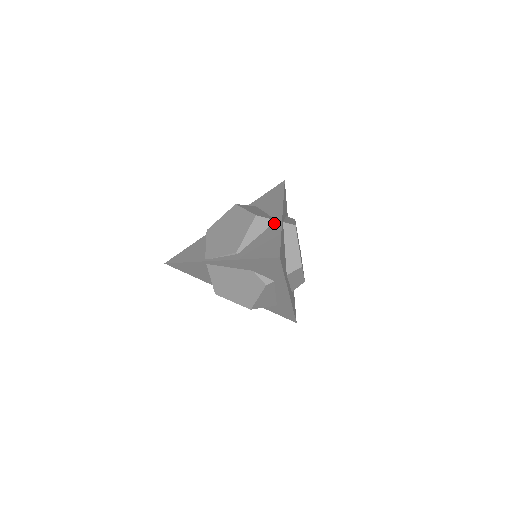
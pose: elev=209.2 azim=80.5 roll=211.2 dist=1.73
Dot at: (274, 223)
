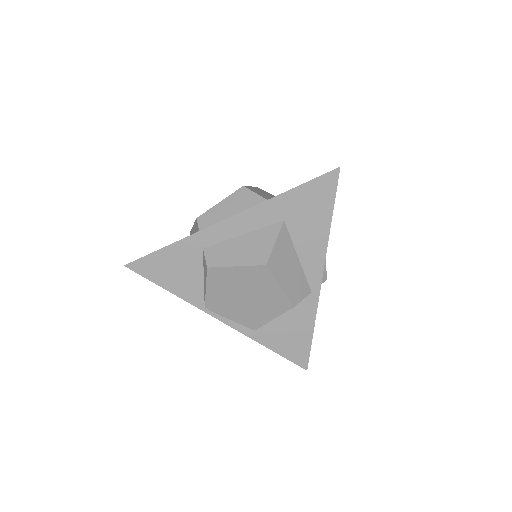
Dot at: (308, 298)
